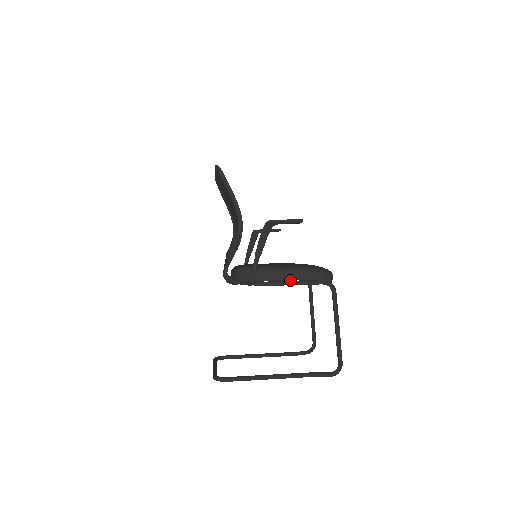
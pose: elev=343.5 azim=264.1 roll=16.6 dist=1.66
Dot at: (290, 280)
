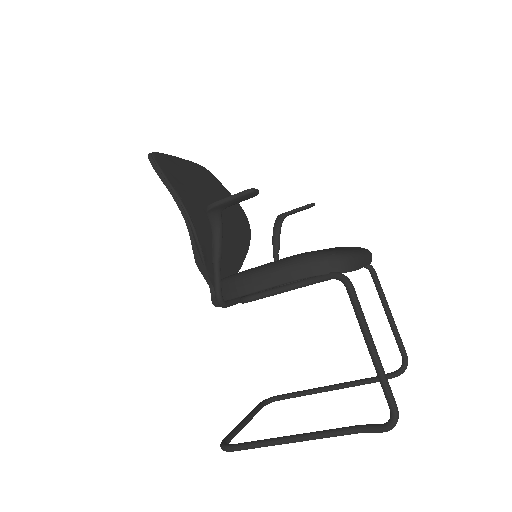
Dot at: (276, 286)
